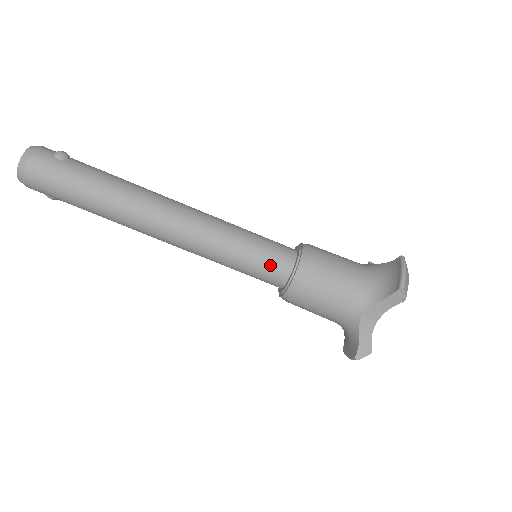
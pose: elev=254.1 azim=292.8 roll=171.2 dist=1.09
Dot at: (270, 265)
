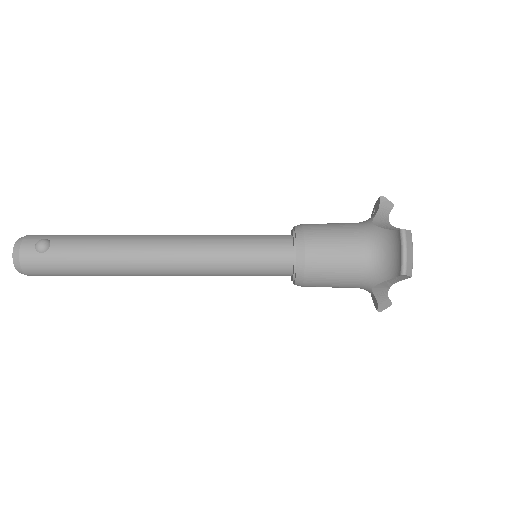
Dot at: (270, 271)
